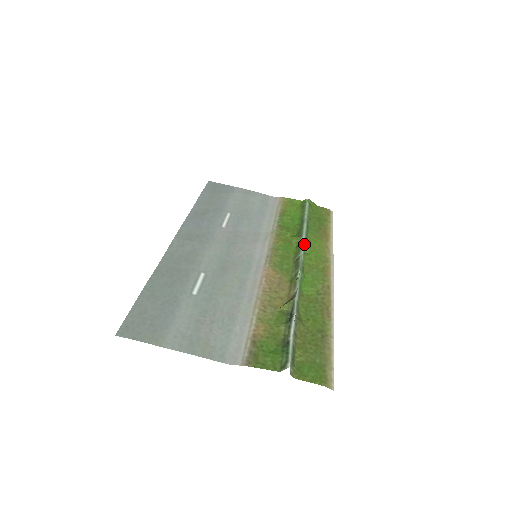
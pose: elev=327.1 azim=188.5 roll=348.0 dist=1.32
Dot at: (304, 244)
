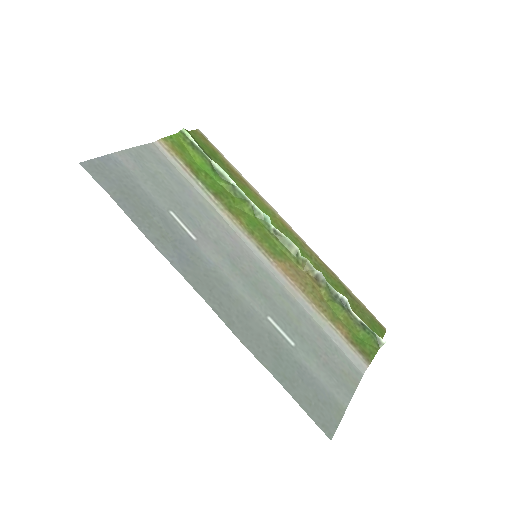
Dot at: (251, 206)
